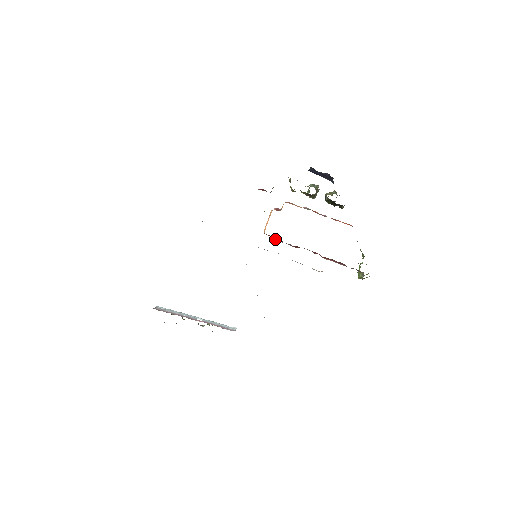
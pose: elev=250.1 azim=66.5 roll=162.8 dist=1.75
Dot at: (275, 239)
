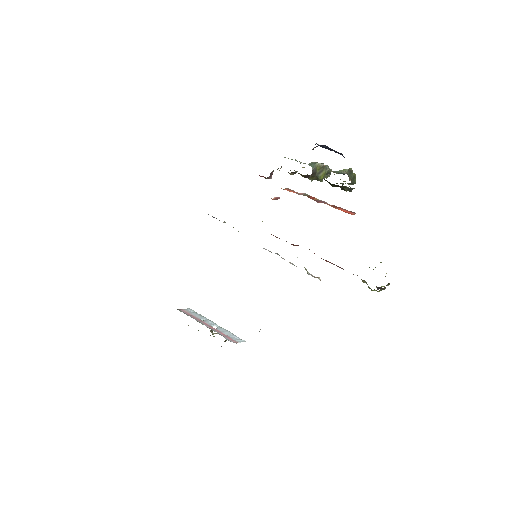
Dot at: (273, 235)
